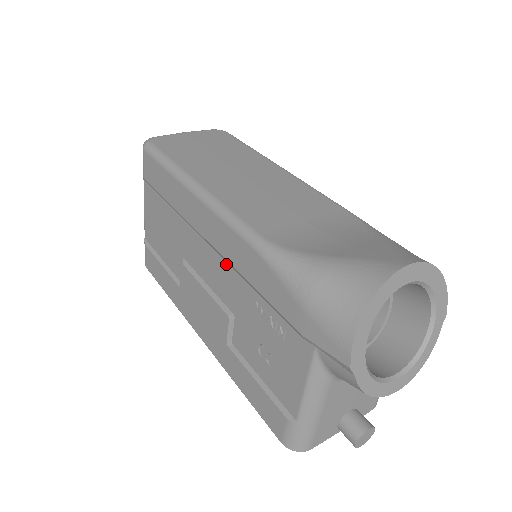
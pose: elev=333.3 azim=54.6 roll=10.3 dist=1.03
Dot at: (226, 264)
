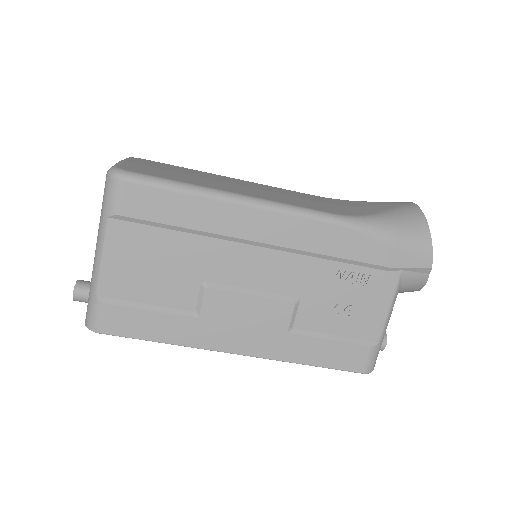
Dot at: (291, 255)
